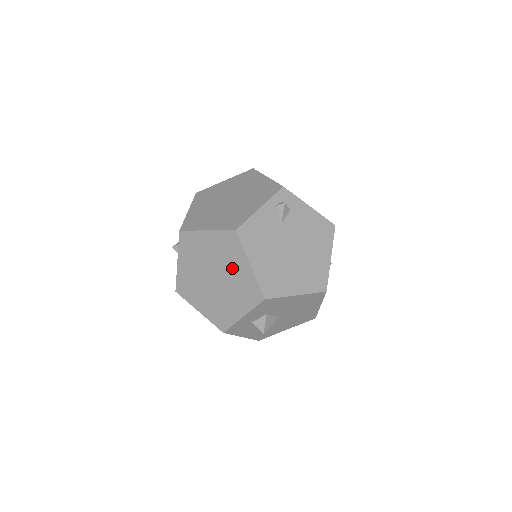
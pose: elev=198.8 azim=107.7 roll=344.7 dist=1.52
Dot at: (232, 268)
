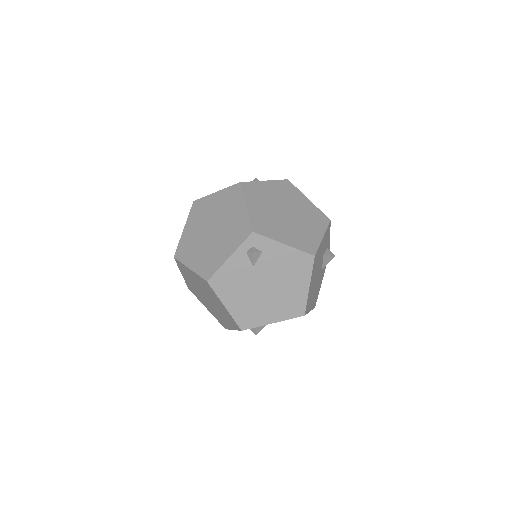
Dot at: (215, 301)
